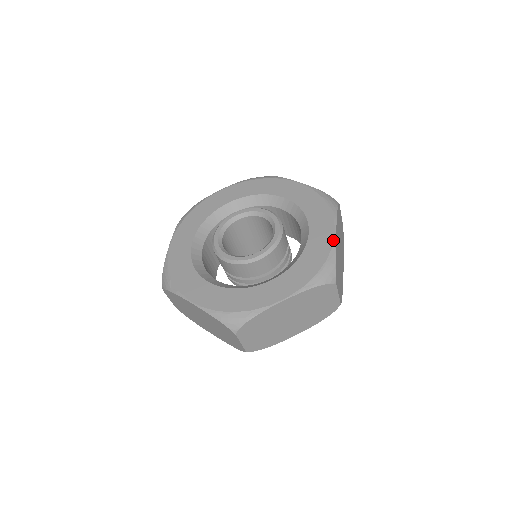
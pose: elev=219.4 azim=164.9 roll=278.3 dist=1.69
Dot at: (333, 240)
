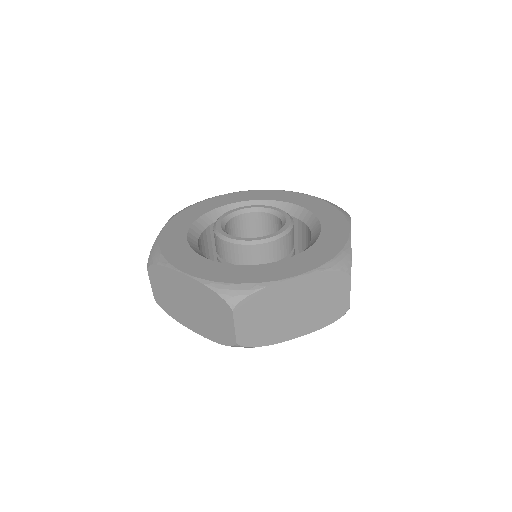
Dot at: (348, 235)
